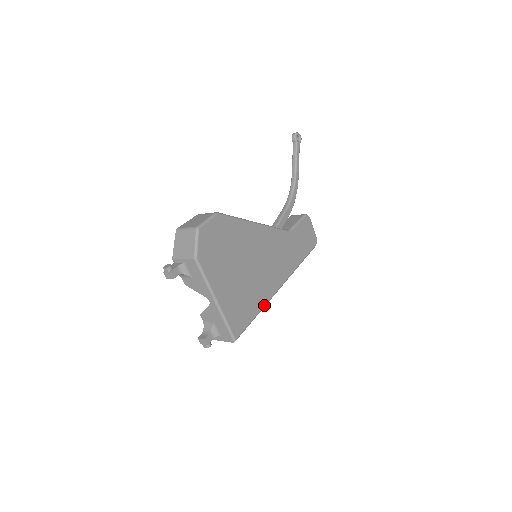
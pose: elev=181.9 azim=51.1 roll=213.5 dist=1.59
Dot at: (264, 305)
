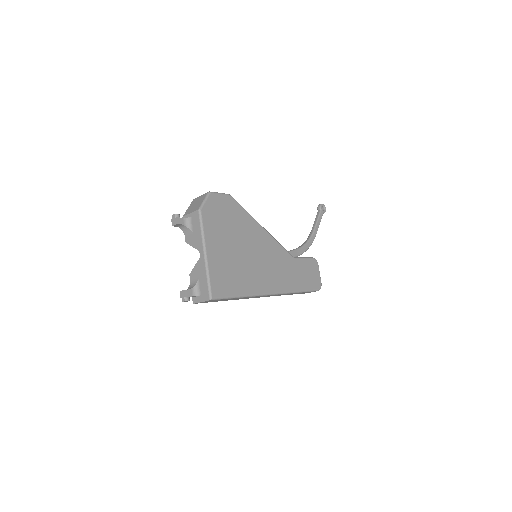
Dot at: (250, 294)
